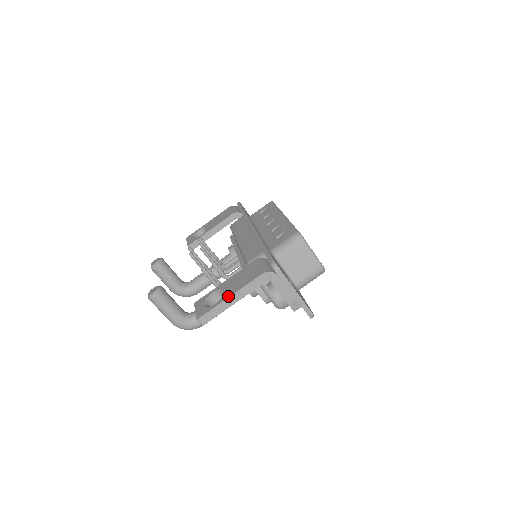
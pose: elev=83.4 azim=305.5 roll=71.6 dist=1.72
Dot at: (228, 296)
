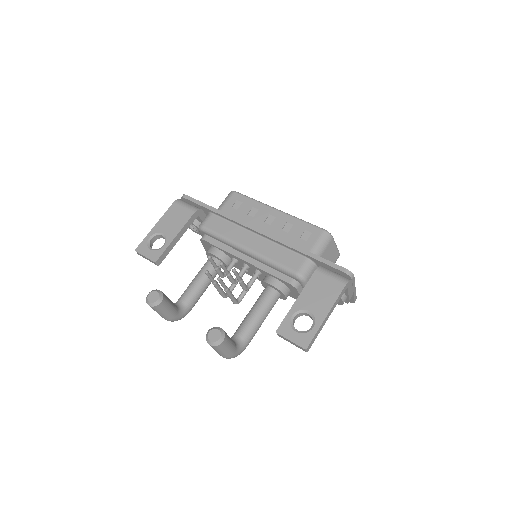
Dot at: (324, 316)
